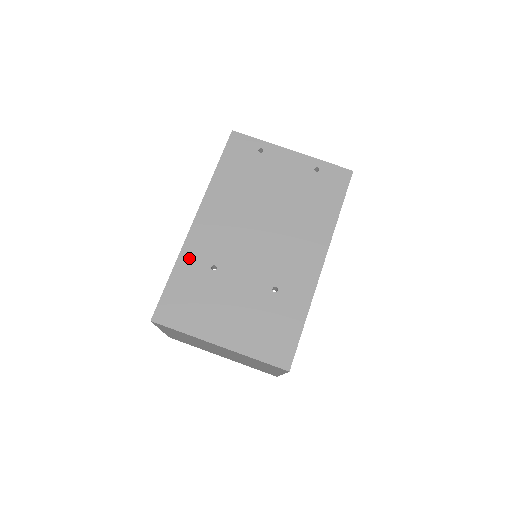
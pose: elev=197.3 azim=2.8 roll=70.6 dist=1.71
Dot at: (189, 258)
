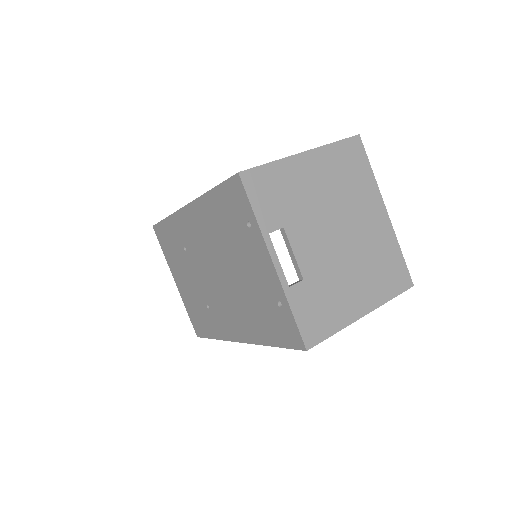
Dot at: (175, 224)
